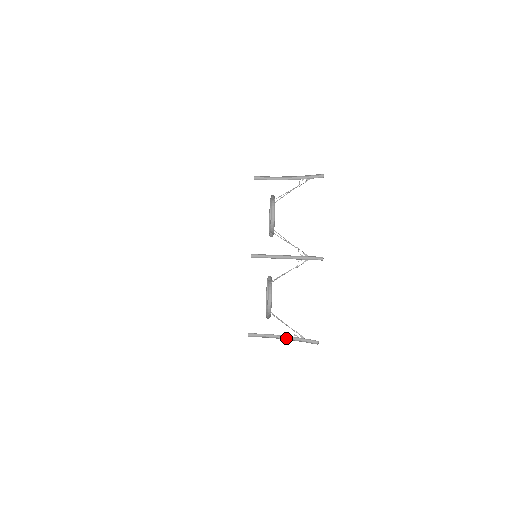
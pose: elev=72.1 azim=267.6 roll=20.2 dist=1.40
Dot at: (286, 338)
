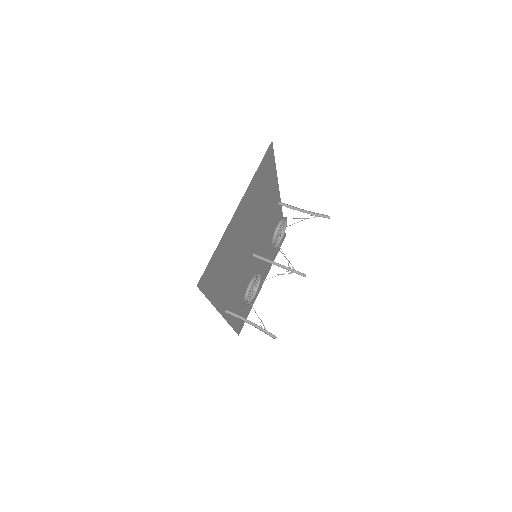
Dot at: (253, 325)
